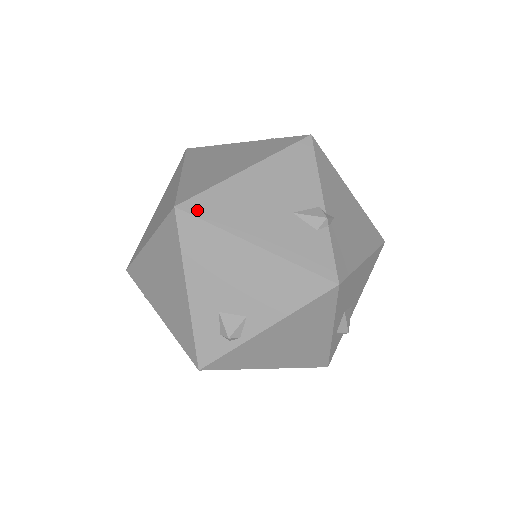
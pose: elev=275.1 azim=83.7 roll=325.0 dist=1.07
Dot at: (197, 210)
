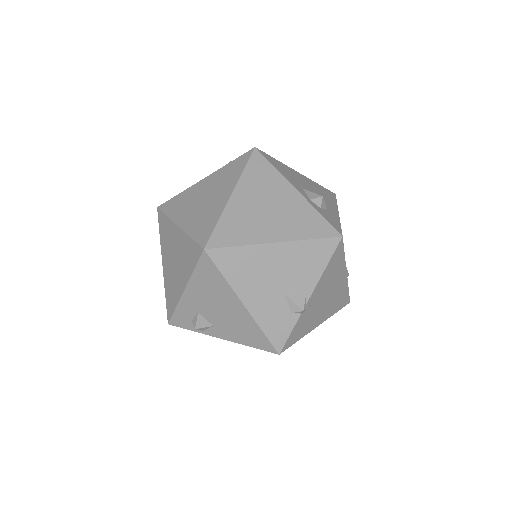
Dot at: (218, 260)
